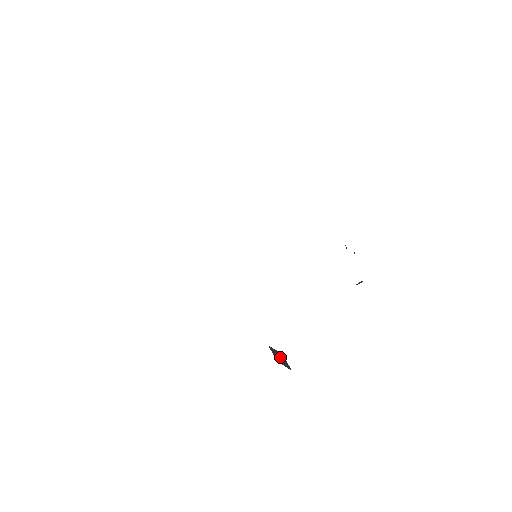
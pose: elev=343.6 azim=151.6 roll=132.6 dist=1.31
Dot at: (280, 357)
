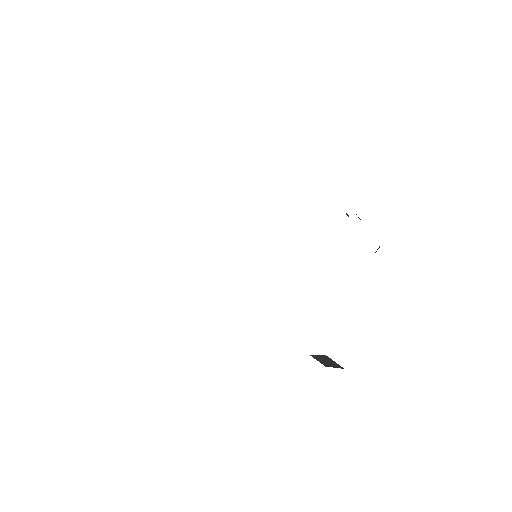
Dot at: (326, 361)
